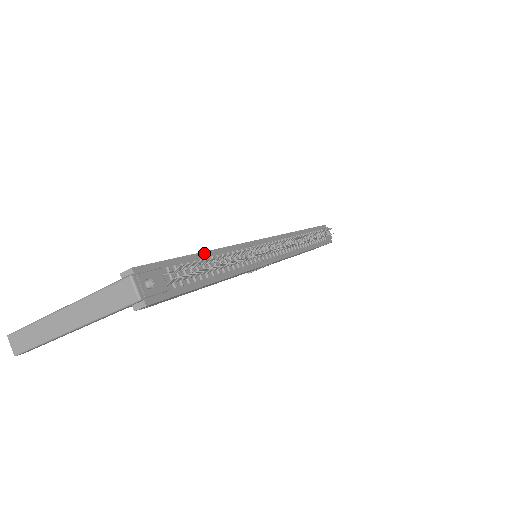
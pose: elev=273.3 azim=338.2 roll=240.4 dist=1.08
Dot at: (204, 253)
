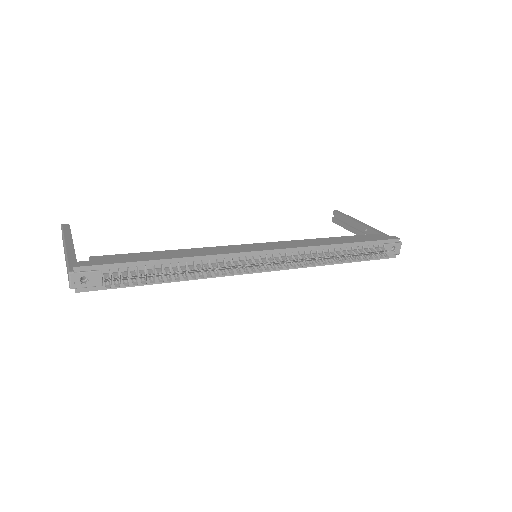
Dot at: (163, 260)
